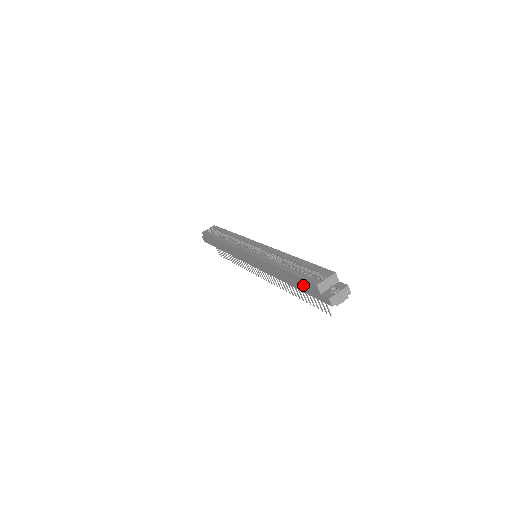
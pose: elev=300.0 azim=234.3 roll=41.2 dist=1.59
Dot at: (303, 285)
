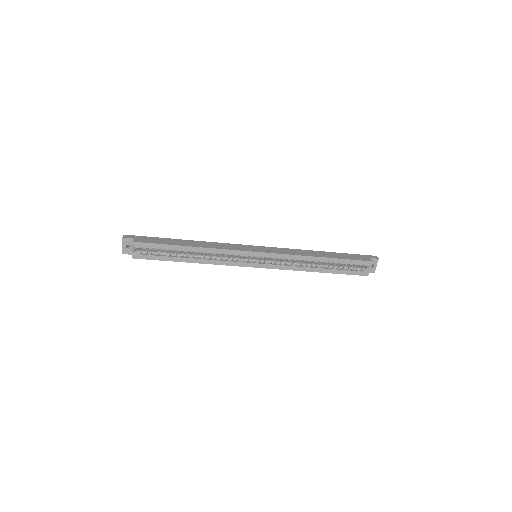
Dot at: occluded
